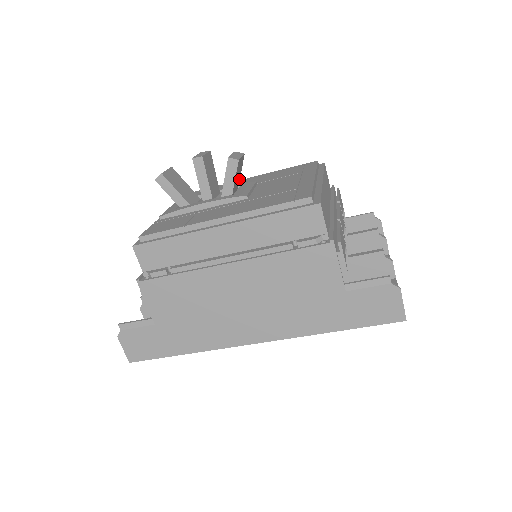
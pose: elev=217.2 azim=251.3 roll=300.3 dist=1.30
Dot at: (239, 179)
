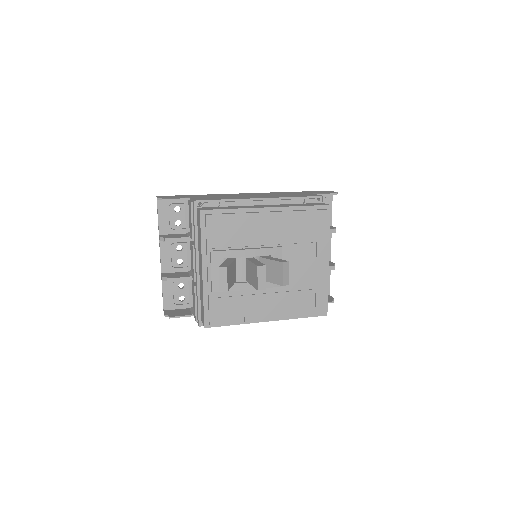
Dot at: occluded
